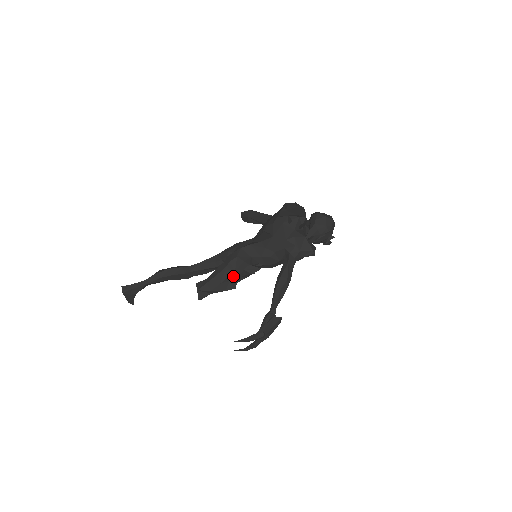
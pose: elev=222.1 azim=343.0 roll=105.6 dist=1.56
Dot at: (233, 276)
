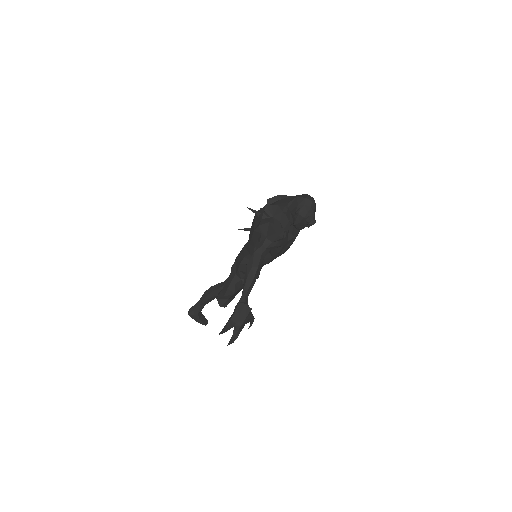
Dot at: (236, 279)
